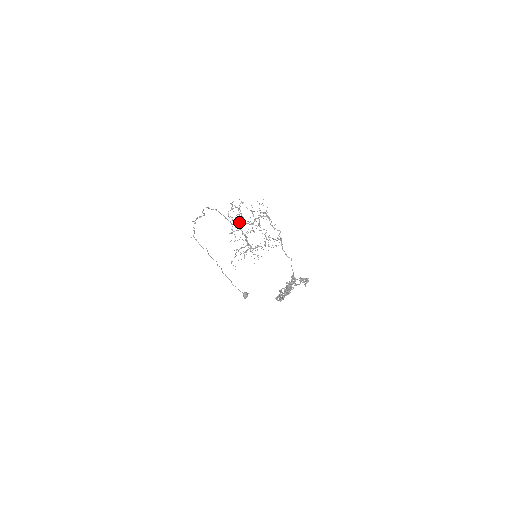
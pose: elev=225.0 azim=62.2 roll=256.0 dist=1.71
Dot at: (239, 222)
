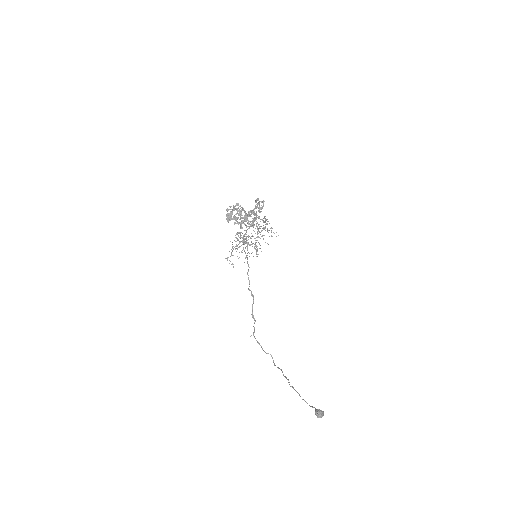
Dot at: (248, 243)
